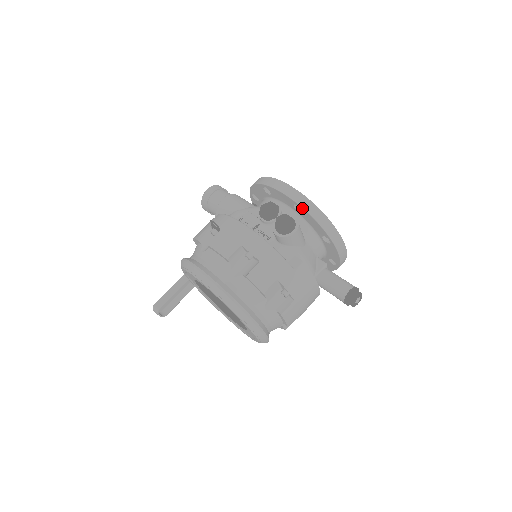
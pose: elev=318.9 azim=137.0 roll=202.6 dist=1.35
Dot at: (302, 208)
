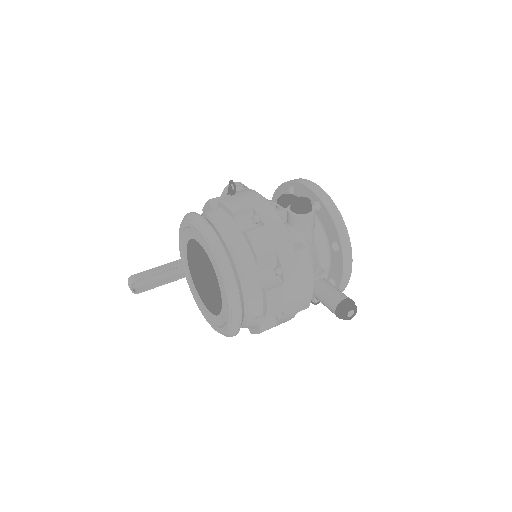
Dot at: (322, 203)
